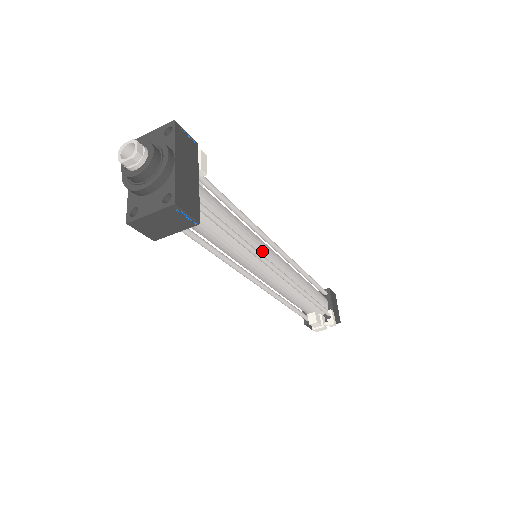
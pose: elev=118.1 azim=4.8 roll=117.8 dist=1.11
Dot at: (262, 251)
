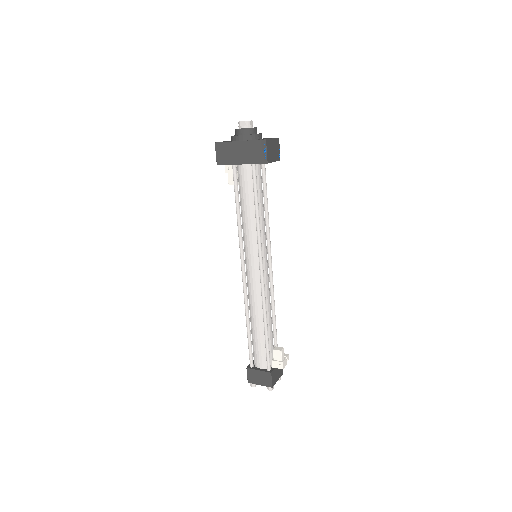
Dot at: occluded
